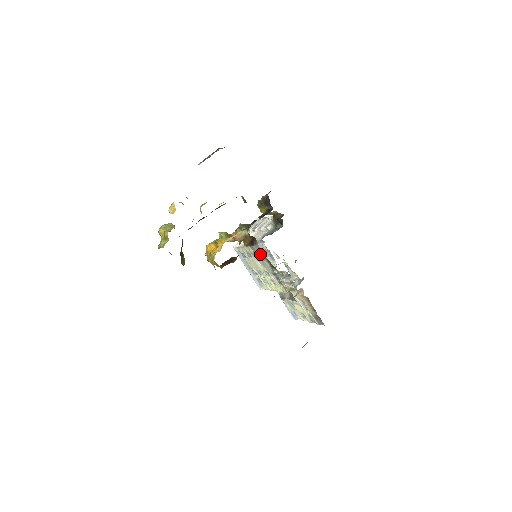
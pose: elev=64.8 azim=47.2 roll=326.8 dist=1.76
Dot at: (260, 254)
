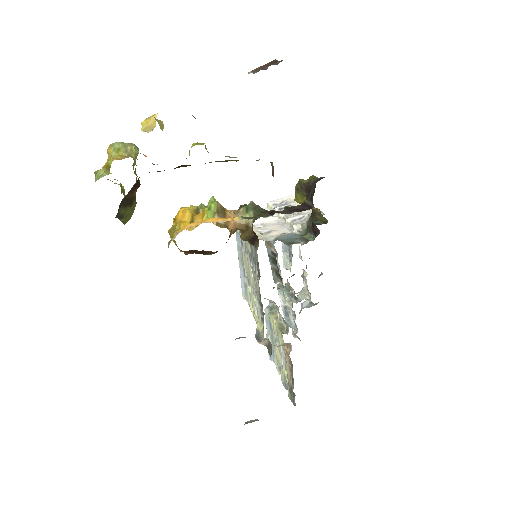
Dot at: (256, 264)
